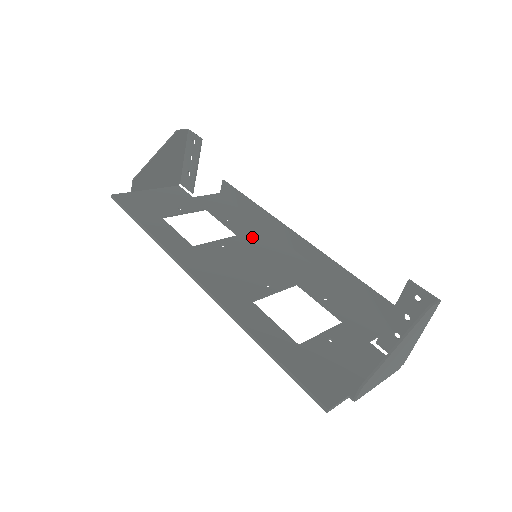
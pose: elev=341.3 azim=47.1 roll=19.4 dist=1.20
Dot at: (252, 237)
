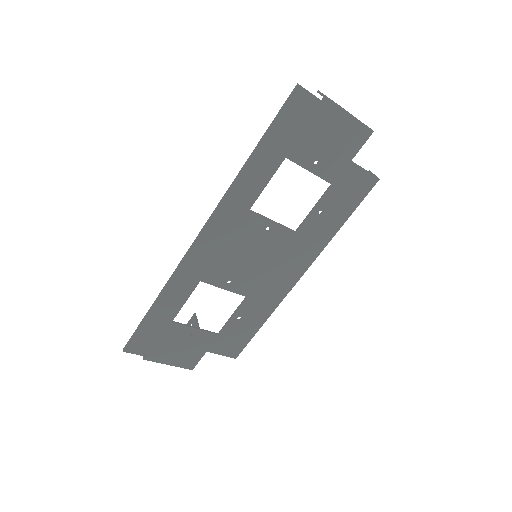
Dot at: (259, 293)
